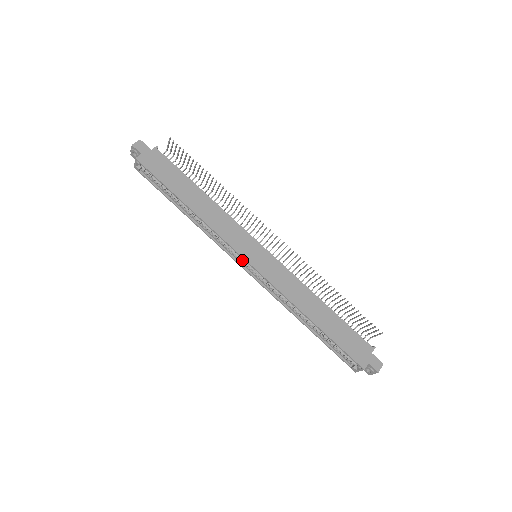
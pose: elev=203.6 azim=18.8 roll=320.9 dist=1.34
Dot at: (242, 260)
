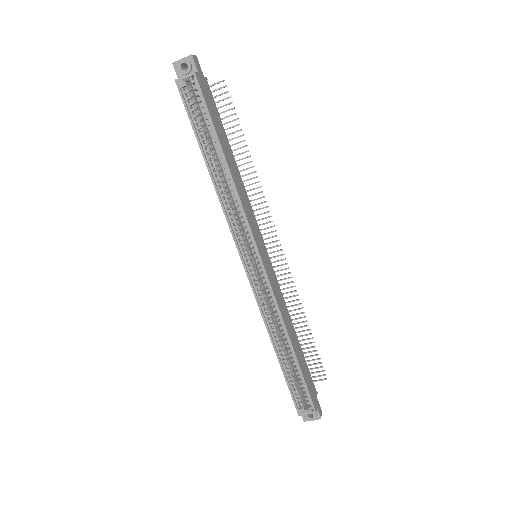
Dot at: (245, 254)
